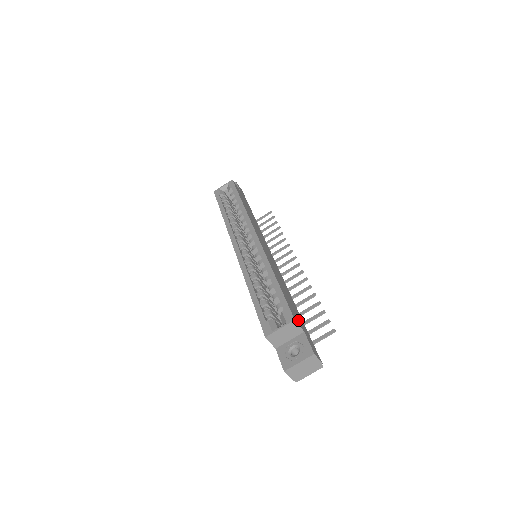
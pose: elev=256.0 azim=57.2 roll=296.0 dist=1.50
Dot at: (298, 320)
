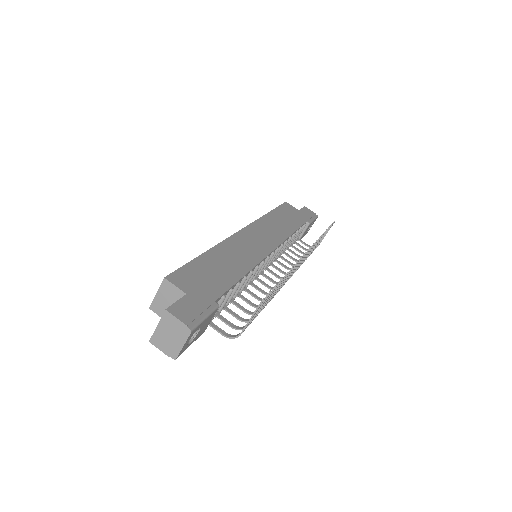
Dot at: (190, 284)
